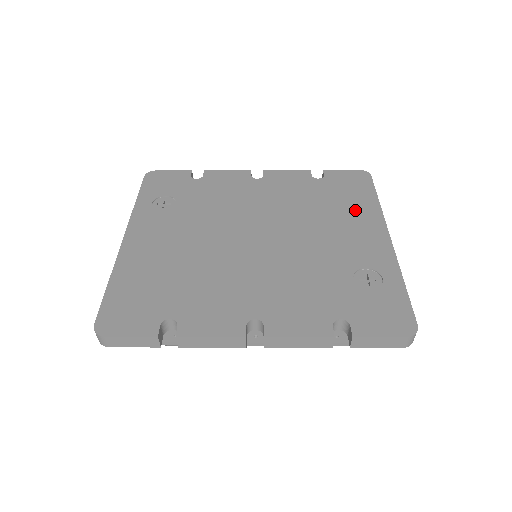
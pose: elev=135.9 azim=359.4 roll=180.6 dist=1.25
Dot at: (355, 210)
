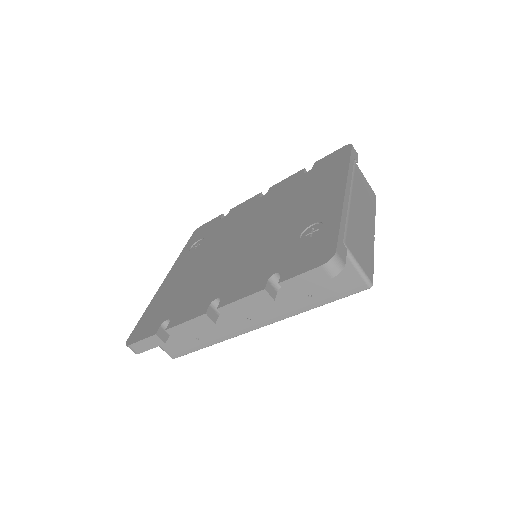
Dot at: (325, 181)
